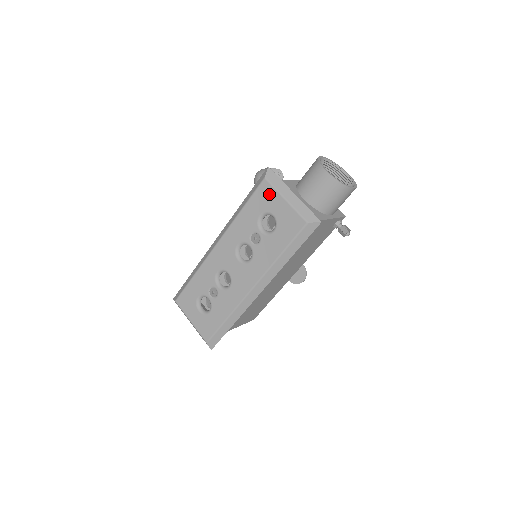
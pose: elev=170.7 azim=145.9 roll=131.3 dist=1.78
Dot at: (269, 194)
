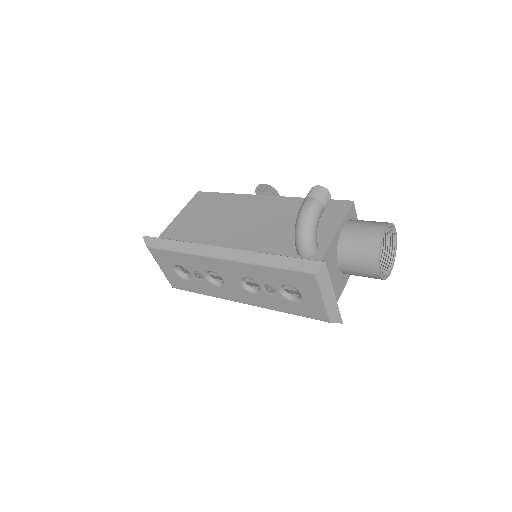
Dot at: (309, 285)
